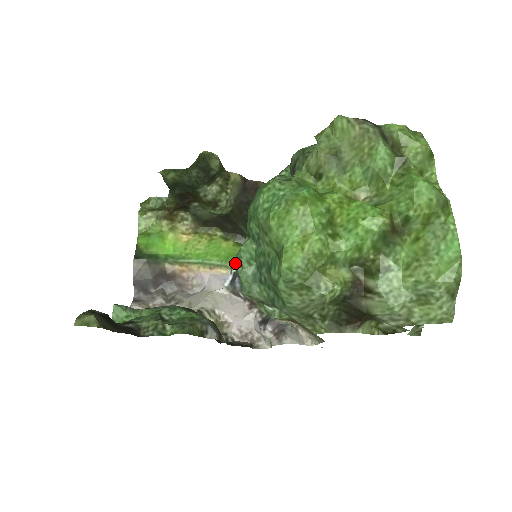
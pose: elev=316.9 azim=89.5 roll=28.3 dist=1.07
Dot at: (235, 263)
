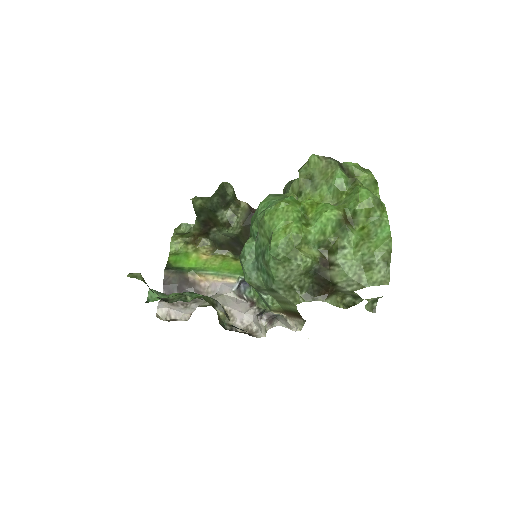
Dot at: (240, 257)
